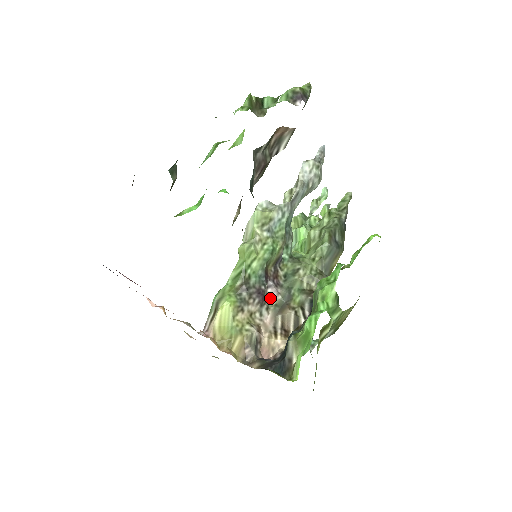
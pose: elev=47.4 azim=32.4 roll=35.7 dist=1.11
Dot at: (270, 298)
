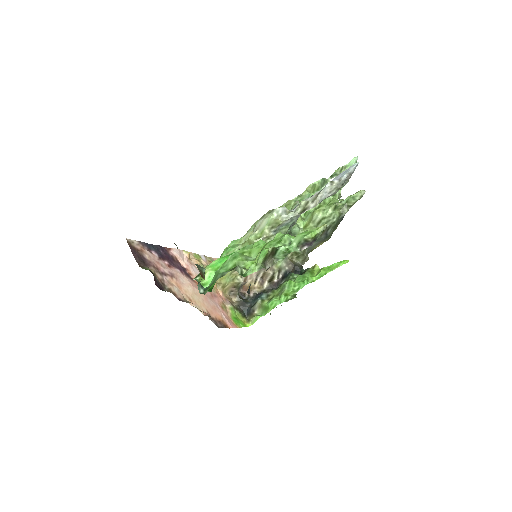
Dot at: occluded
